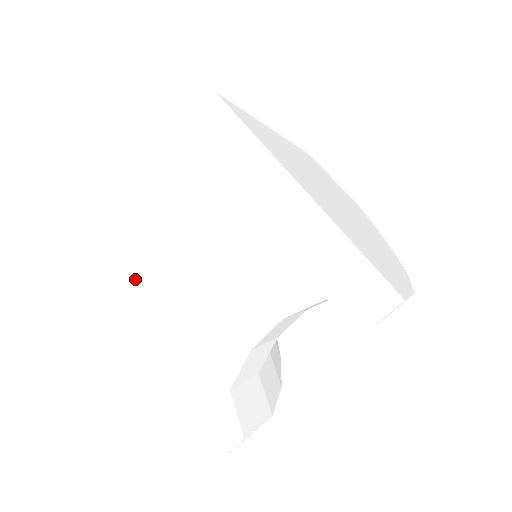
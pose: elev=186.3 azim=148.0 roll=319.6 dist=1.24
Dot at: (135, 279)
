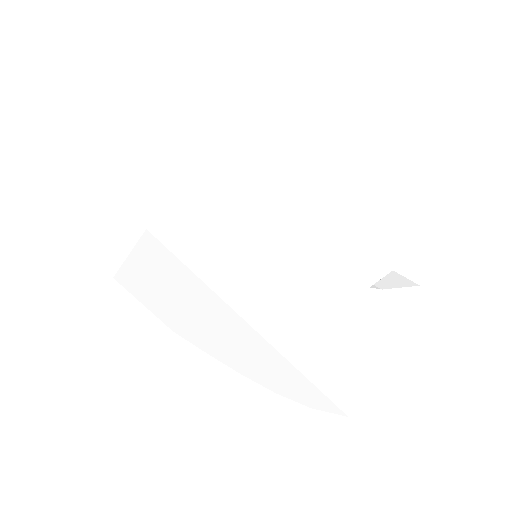
Dot at: (214, 267)
